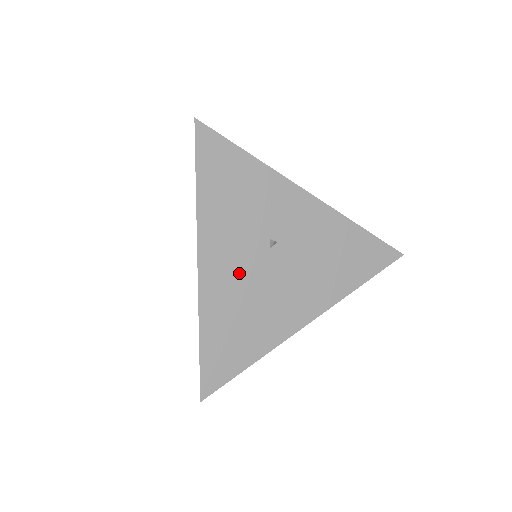
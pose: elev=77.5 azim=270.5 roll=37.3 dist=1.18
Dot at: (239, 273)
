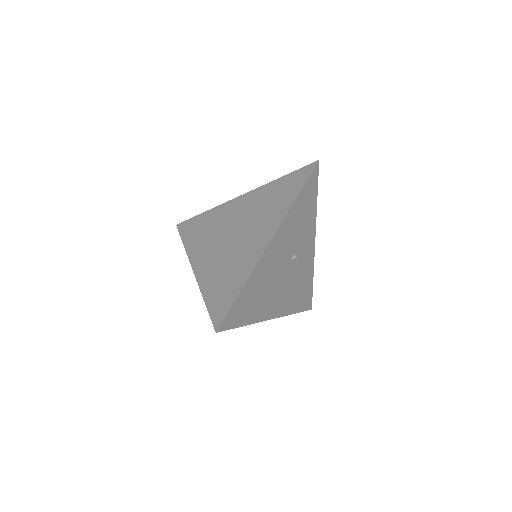
Dot at: (276, 262)
